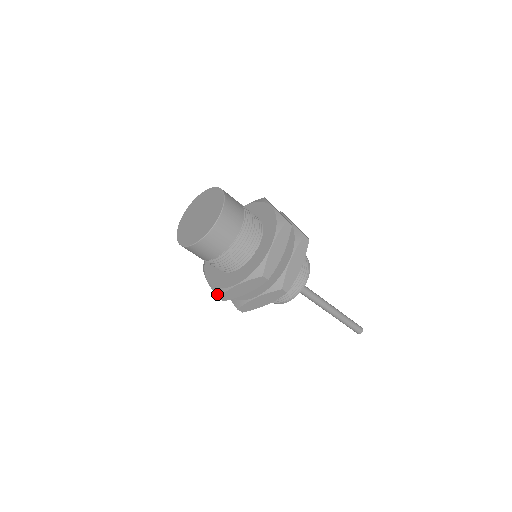
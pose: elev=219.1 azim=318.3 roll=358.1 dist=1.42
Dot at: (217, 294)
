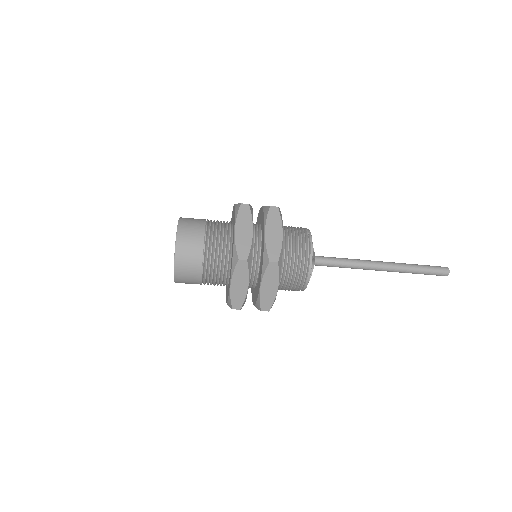
Dot at: (230, 306)
